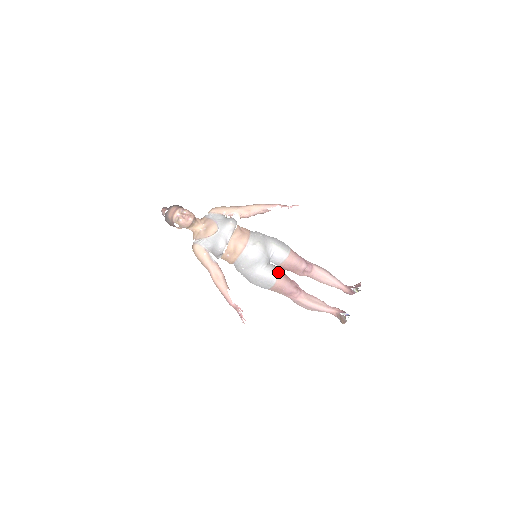
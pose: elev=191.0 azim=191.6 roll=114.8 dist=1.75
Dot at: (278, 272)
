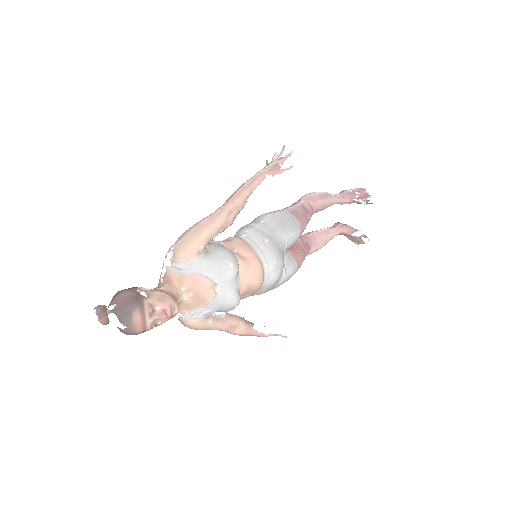
Dot at: (295, 259)
